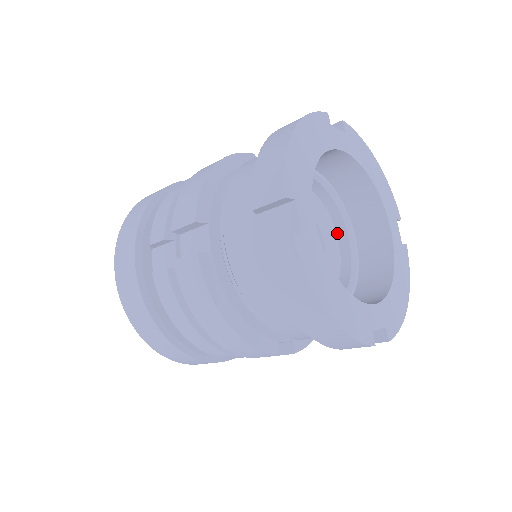
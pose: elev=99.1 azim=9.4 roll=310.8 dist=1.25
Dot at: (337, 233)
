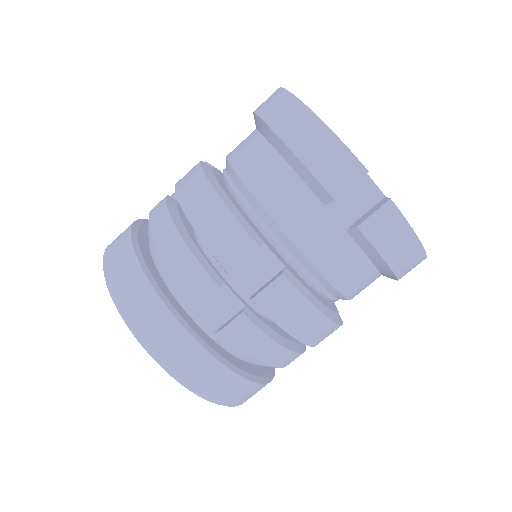
Dot at: occluded
